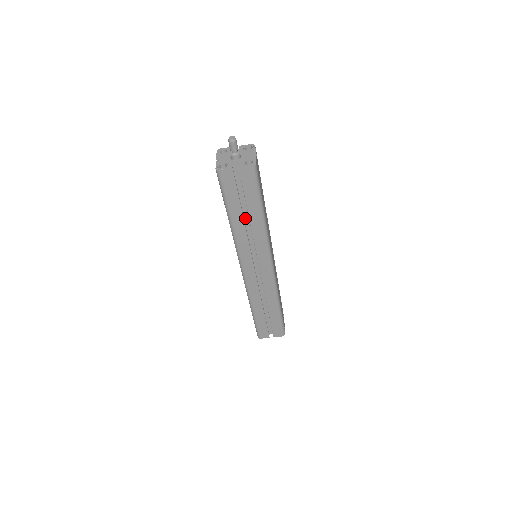
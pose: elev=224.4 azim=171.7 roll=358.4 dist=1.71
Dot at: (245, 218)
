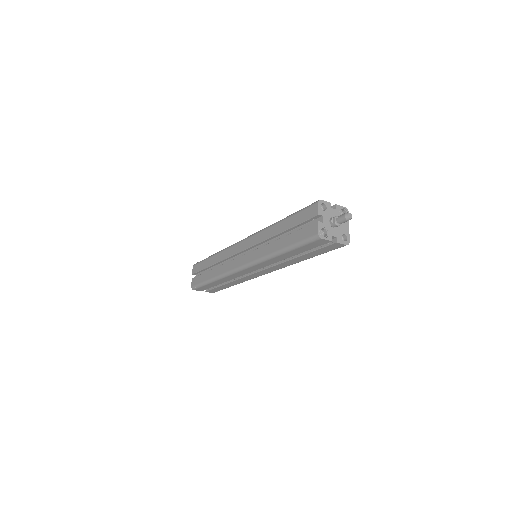
Dot at: occluded
